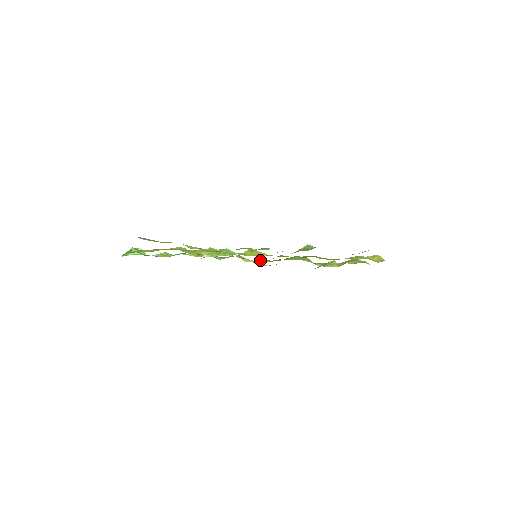
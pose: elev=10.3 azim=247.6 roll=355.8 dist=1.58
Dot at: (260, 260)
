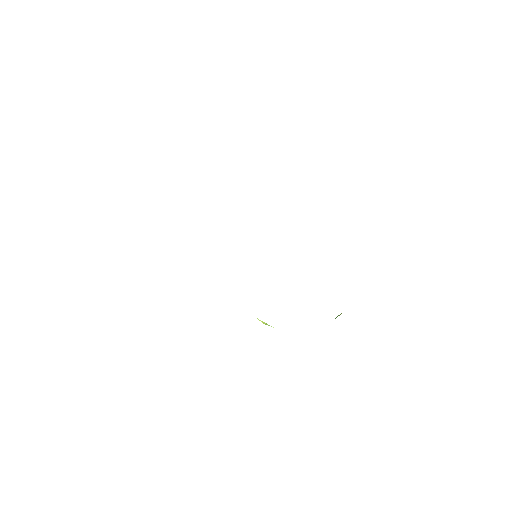
Dot at: occluded
